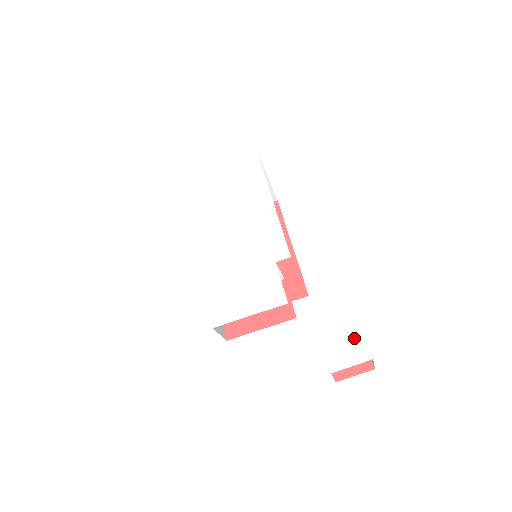
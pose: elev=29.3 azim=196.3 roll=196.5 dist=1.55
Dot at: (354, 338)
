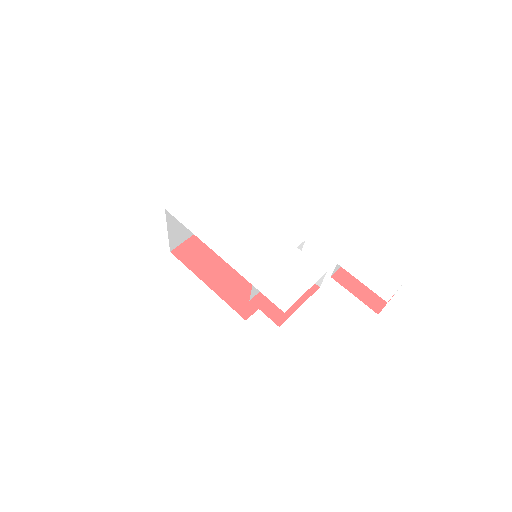
Dot at: (385, 275)
